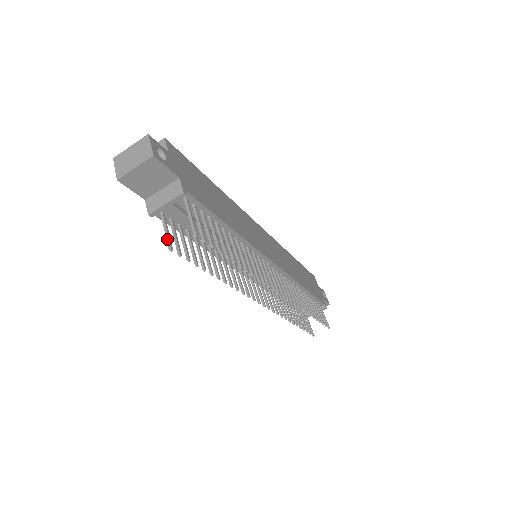
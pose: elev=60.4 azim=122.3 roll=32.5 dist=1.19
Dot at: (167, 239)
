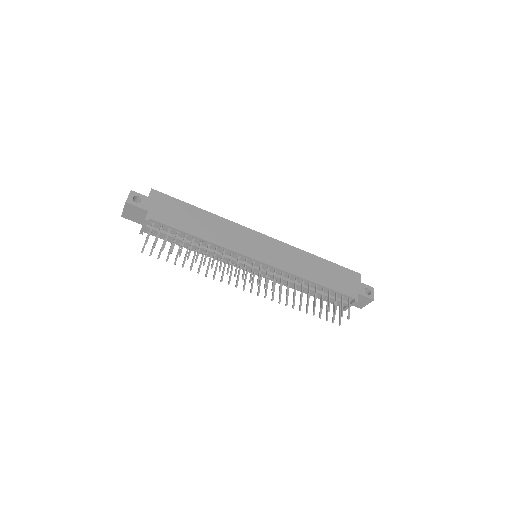
Dot at: (143, 246)
